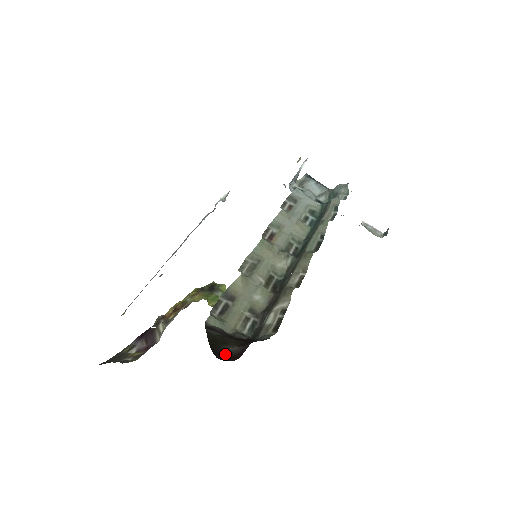
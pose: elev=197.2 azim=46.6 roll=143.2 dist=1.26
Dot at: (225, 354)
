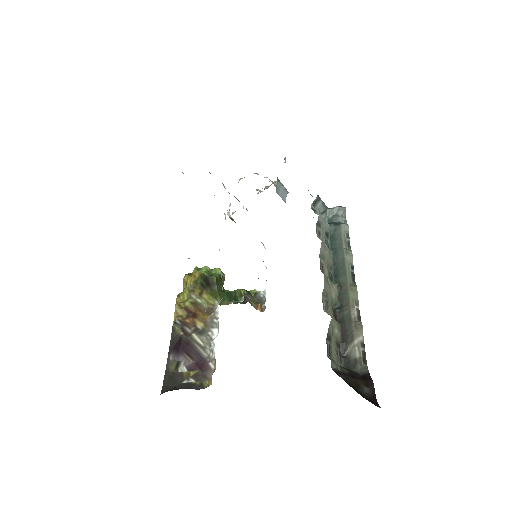
Dot at: (369, 398)
